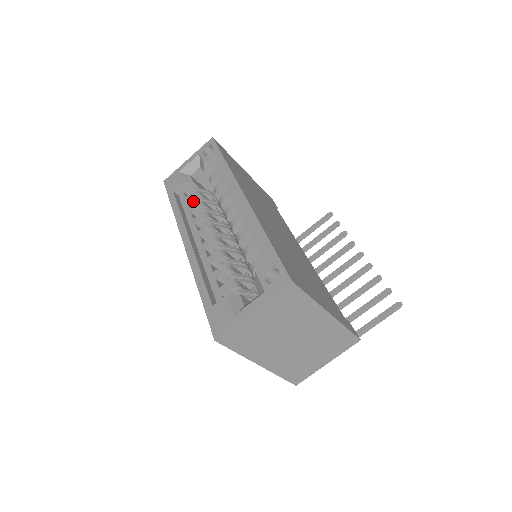
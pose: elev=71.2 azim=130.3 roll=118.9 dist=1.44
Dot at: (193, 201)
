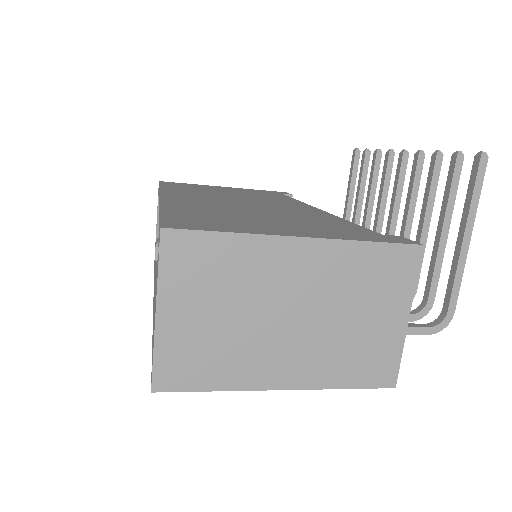
Dot at: occluded
